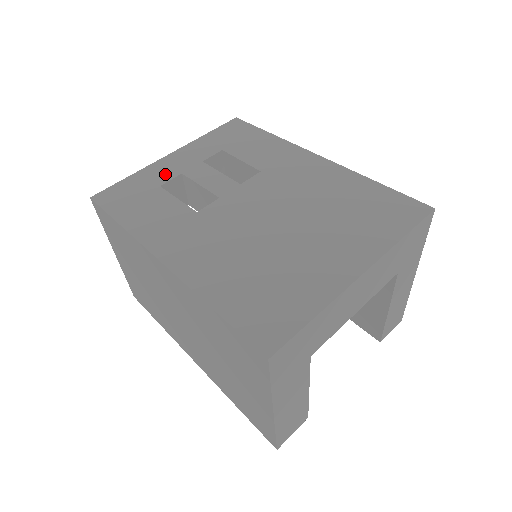
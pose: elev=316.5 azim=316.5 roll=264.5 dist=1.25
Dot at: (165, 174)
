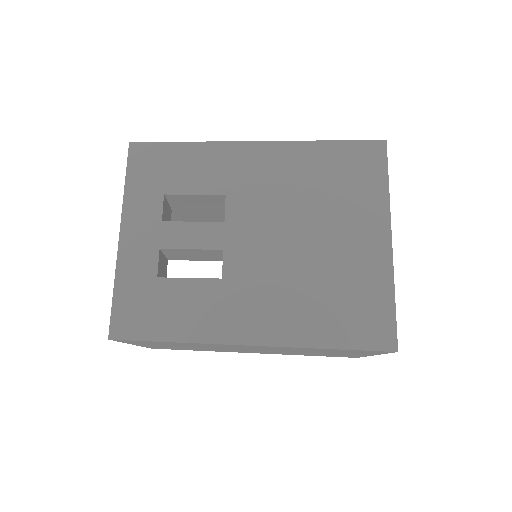
Dot at: (145, 261)
